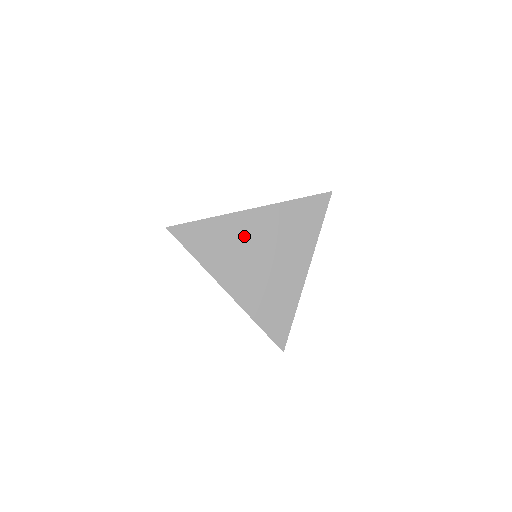
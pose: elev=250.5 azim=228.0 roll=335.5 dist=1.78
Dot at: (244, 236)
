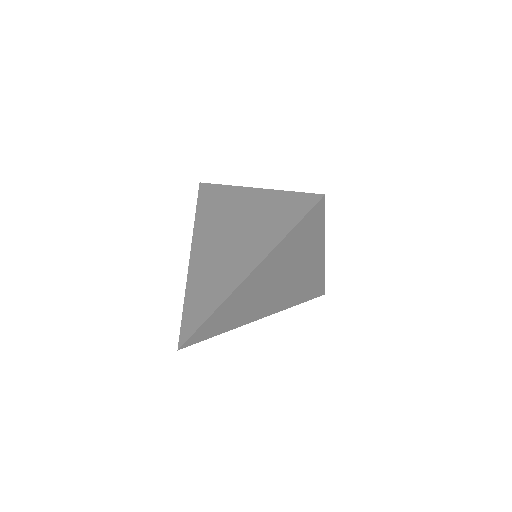
Dot at: (252, 293)
